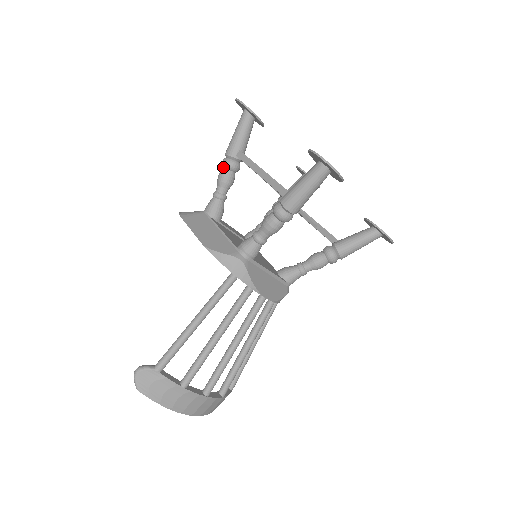
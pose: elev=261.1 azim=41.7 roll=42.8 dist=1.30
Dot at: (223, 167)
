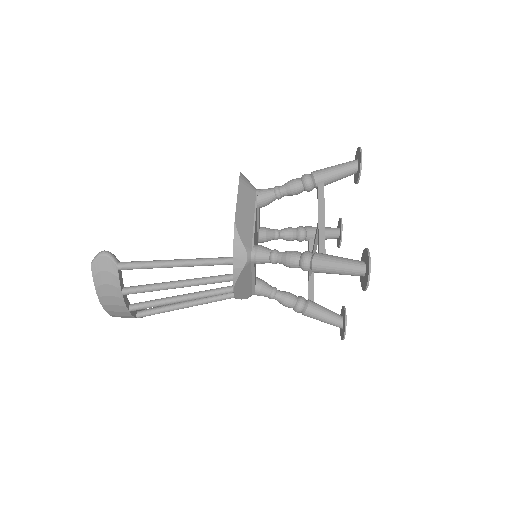
Dot at: (302, 179)
